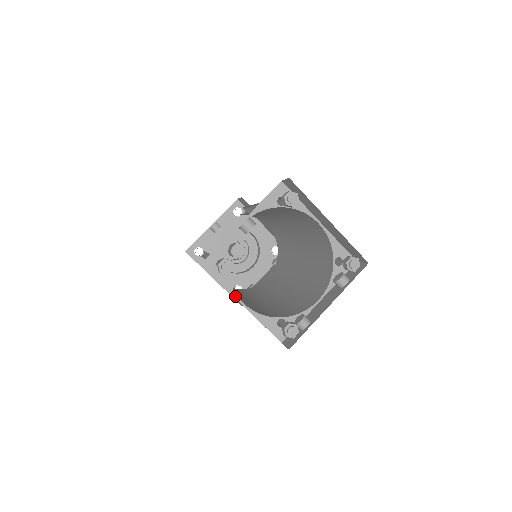
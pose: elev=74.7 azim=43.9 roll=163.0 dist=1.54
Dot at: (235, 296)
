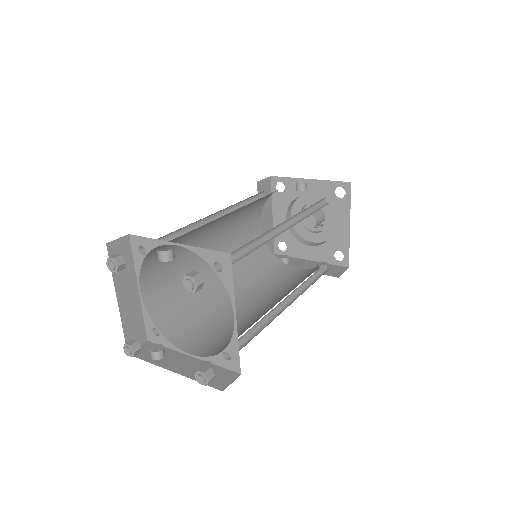
Dot at: (138, 280)
